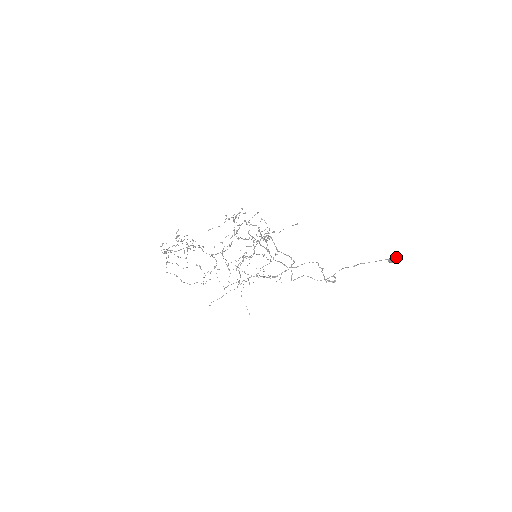
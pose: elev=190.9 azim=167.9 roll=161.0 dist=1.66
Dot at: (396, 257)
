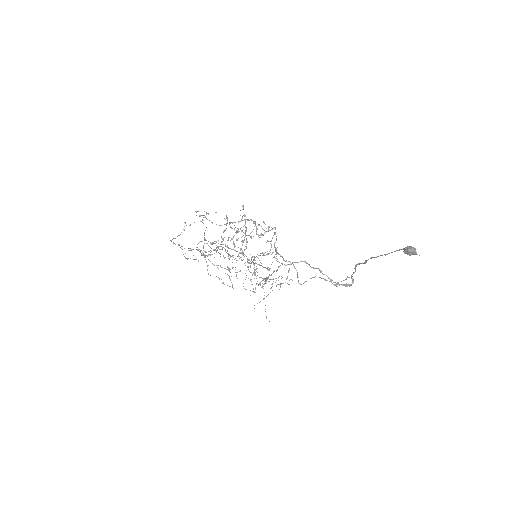
Dot at: occluded
